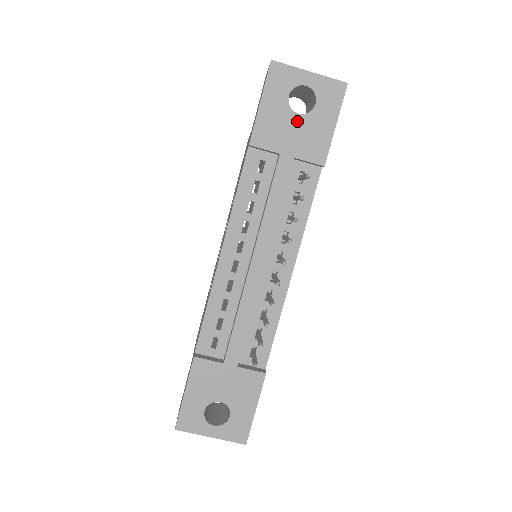
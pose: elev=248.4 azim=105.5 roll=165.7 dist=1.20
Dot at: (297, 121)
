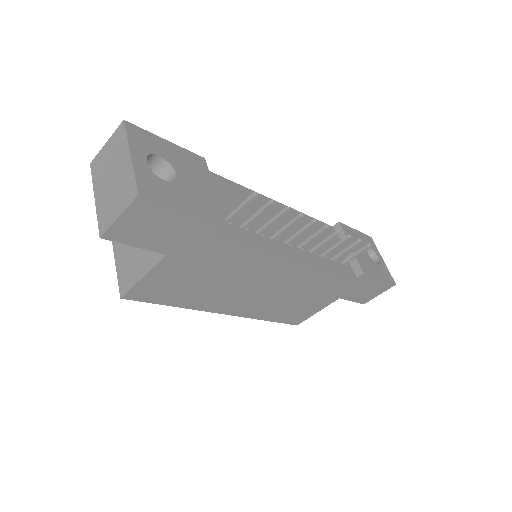
Dot at: (365, 253)
